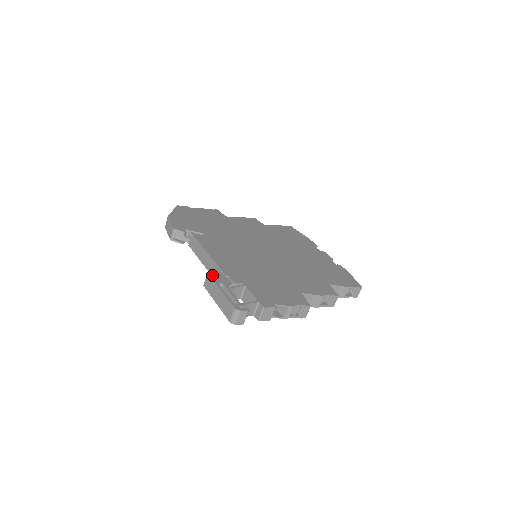
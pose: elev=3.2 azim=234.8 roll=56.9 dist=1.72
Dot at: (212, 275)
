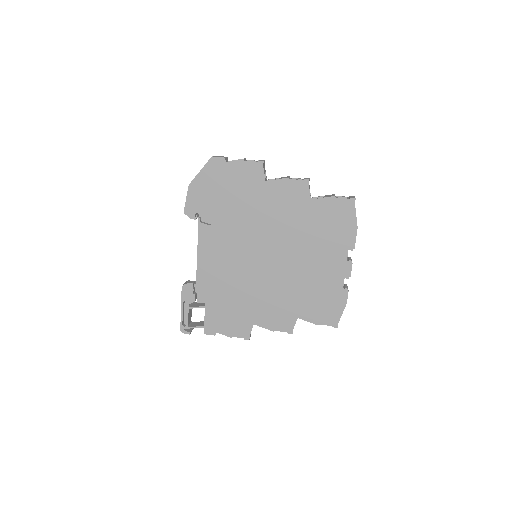
Dot at: (183, 291)
